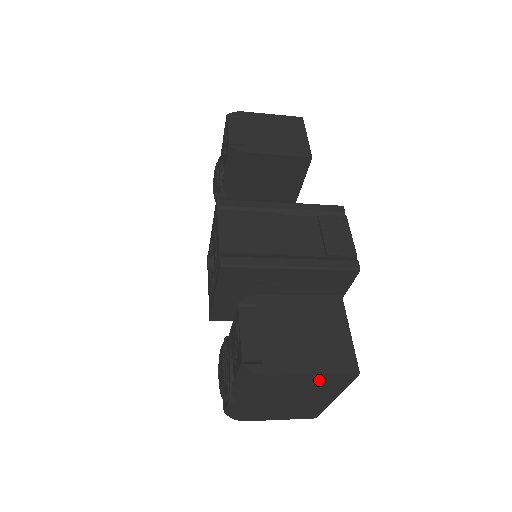
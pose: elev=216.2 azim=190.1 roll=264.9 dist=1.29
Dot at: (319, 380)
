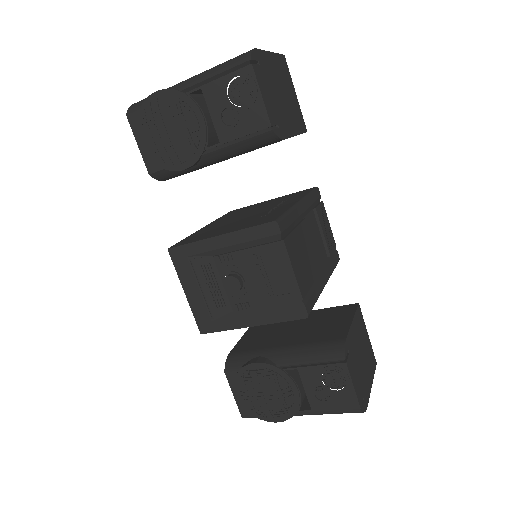
Dot at: occluded
